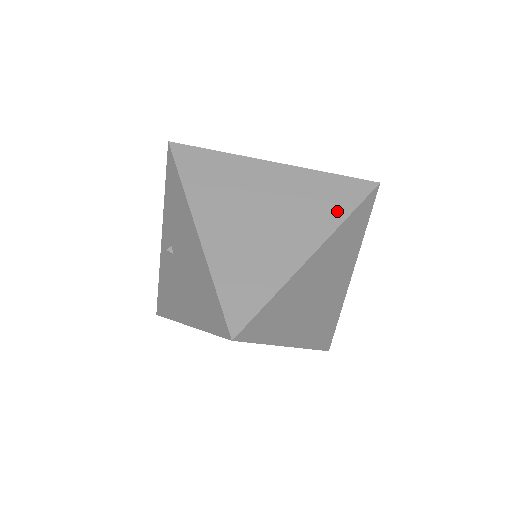
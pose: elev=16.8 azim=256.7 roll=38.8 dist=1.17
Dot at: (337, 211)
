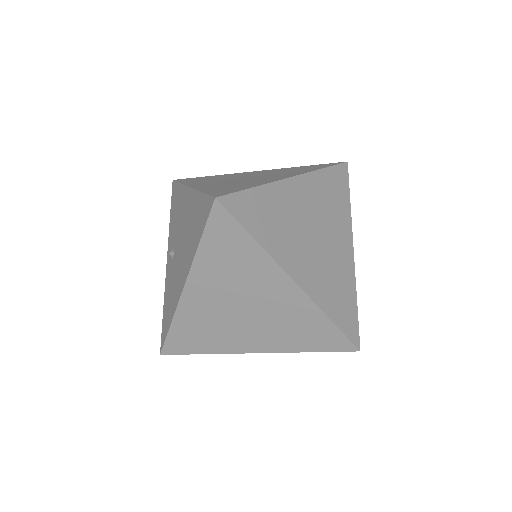
Dot at: (312, 169)
